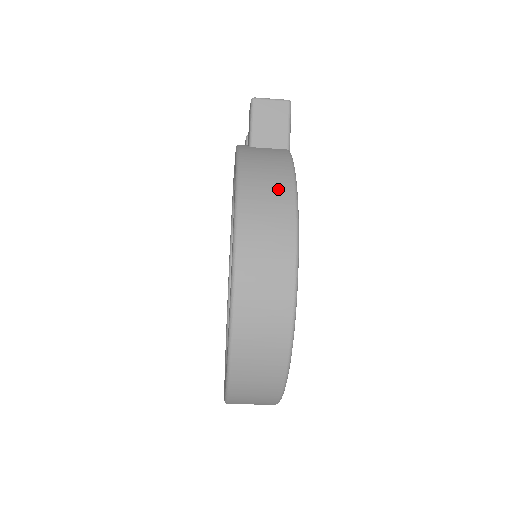
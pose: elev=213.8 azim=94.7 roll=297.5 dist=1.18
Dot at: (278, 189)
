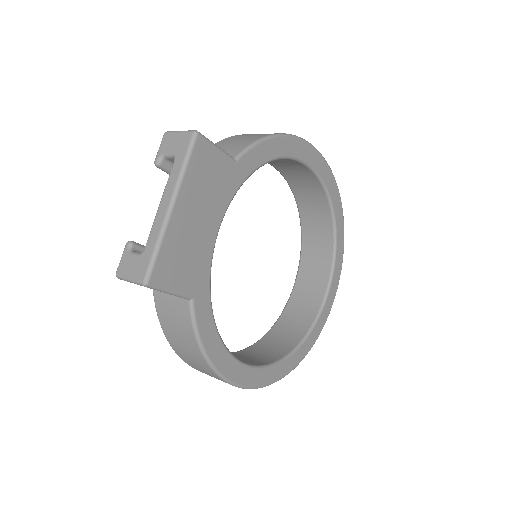
Dot at: (200, 364)
